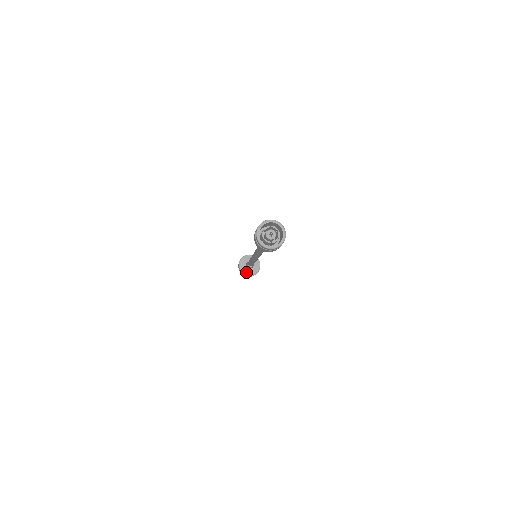
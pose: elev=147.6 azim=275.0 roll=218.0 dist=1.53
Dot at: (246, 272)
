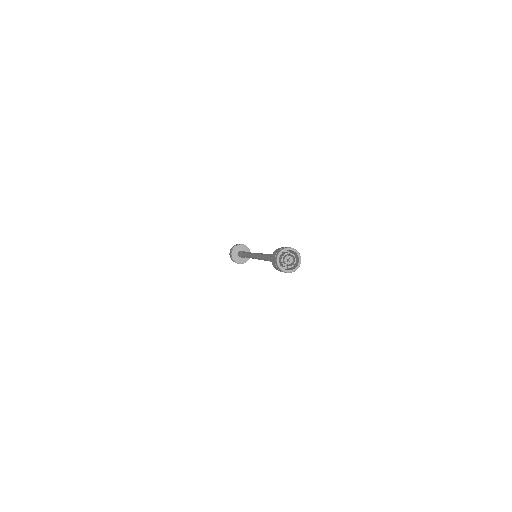
Dot at: (244, 261)
